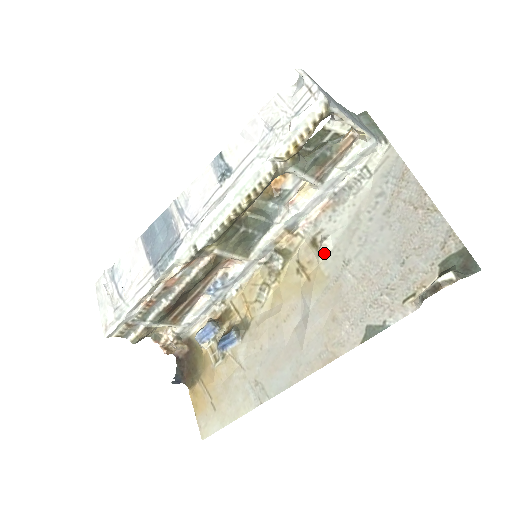
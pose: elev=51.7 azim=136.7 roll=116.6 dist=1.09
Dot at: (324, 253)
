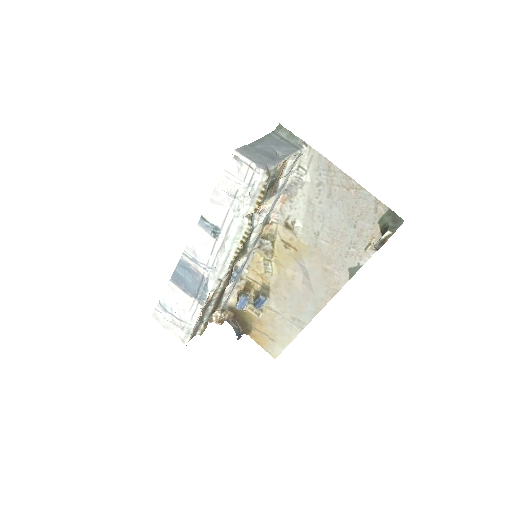
Dot at: (298, 232)
